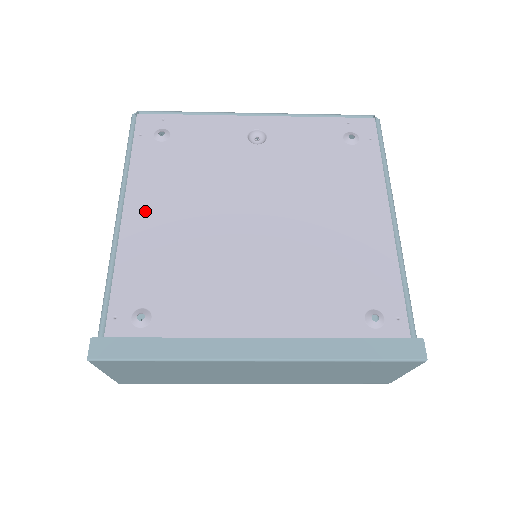
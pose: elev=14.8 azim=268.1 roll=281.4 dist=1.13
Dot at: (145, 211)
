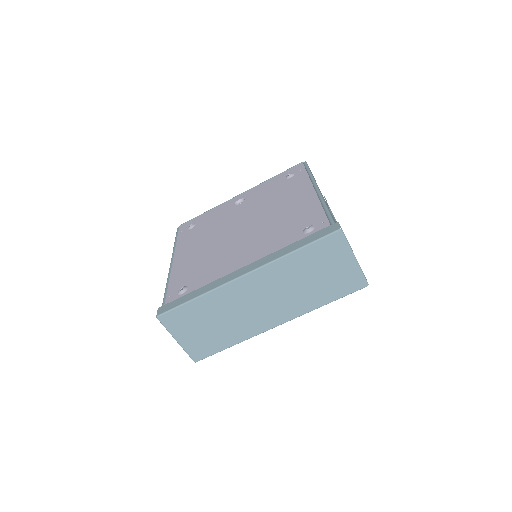
Dot at: (184, 255)
